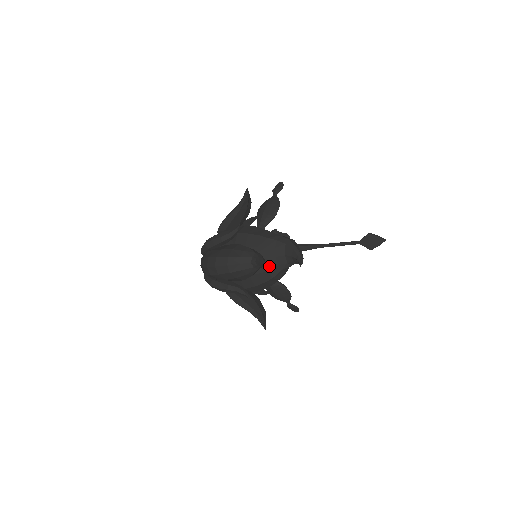
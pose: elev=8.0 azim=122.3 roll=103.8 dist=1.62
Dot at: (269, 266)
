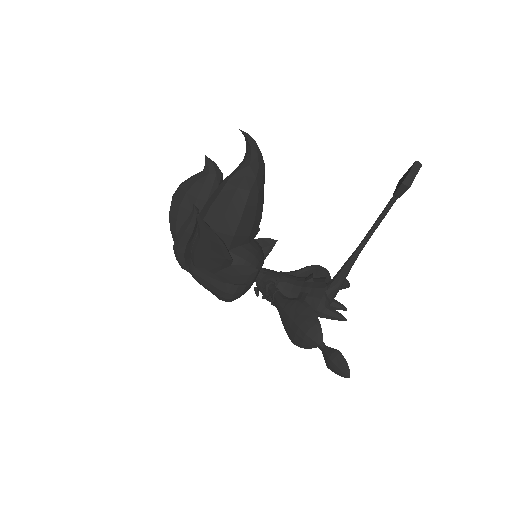
Dot at: (226, 177)
